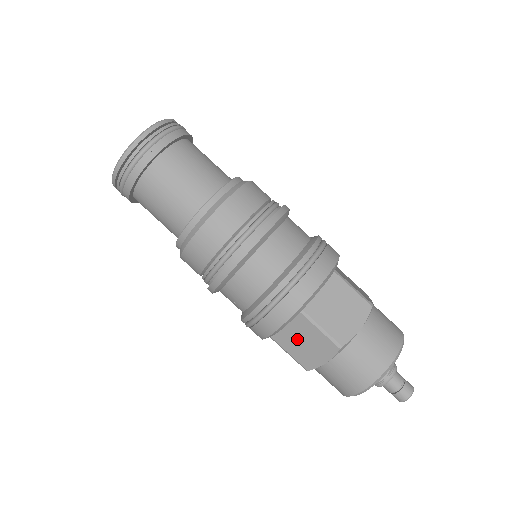
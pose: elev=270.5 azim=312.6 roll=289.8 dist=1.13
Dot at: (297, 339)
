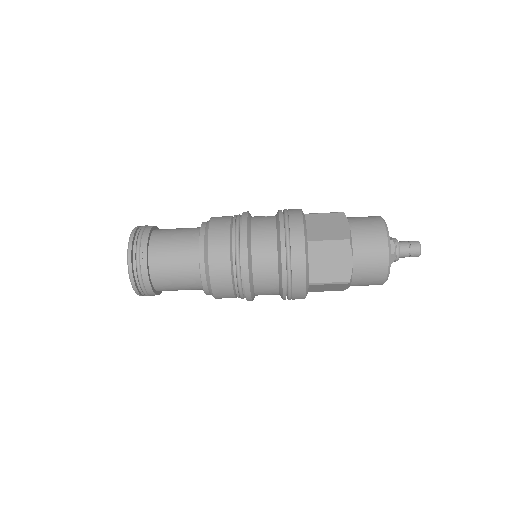
Dot at: (321, 289)
